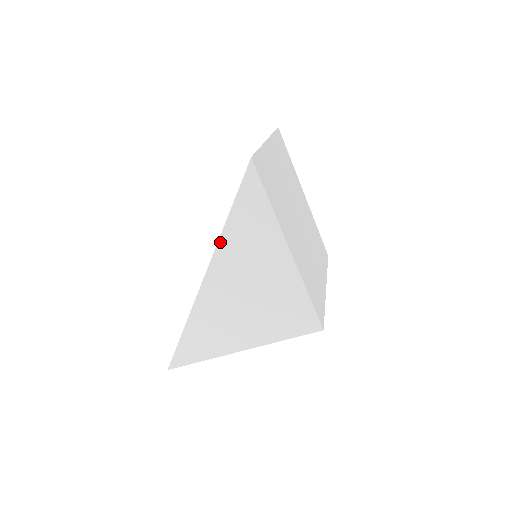
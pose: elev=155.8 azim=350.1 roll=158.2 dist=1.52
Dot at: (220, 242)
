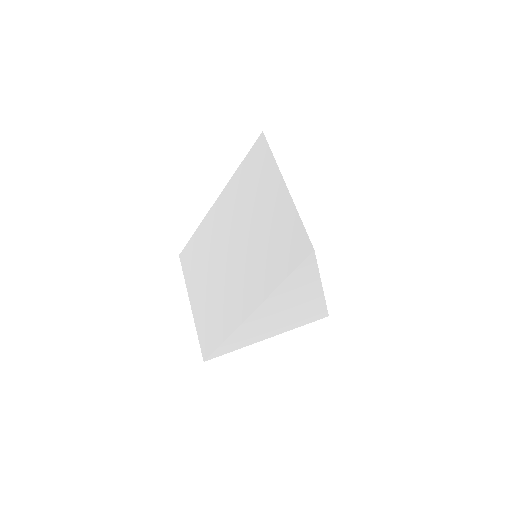
Dot at: (271, 296)
